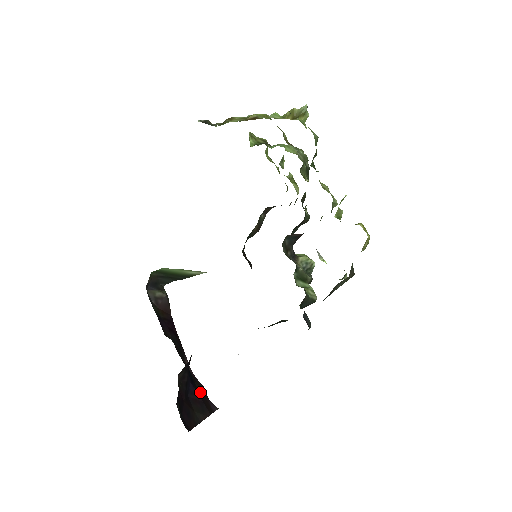
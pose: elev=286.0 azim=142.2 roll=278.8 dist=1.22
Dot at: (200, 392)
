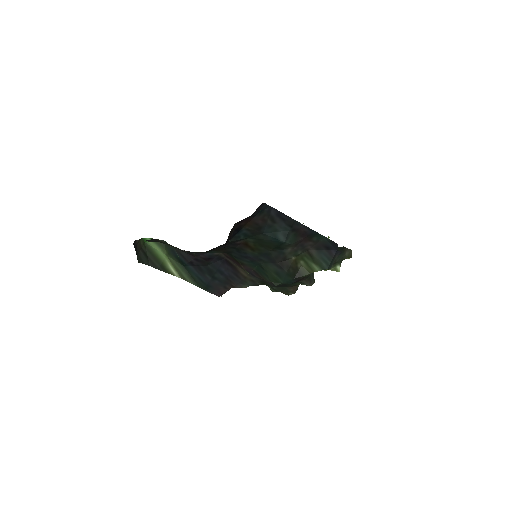
Dot at: occluded
